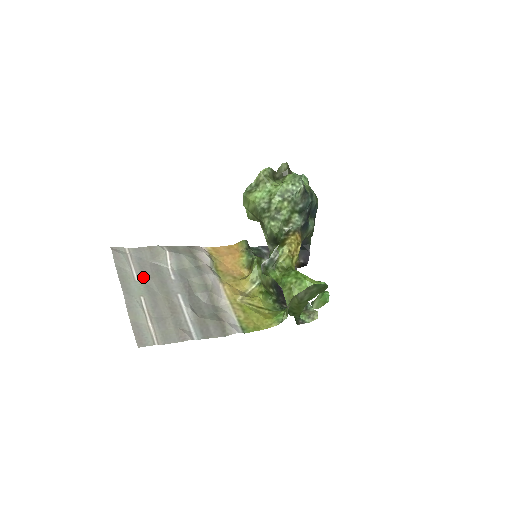
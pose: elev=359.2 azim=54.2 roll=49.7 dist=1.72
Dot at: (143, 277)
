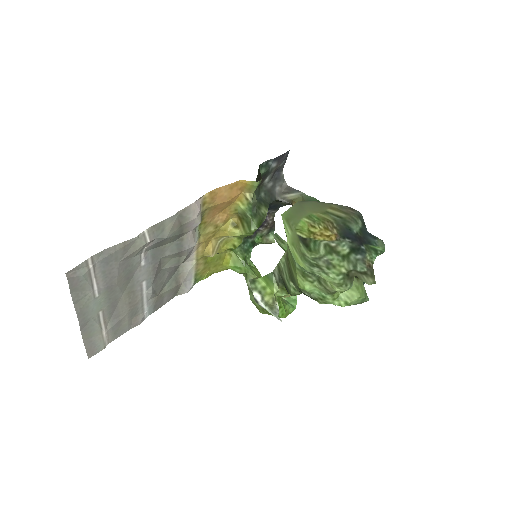
Dot at: (106, 288)
